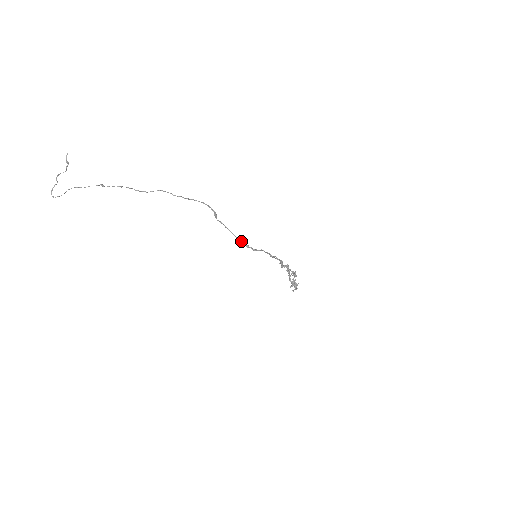
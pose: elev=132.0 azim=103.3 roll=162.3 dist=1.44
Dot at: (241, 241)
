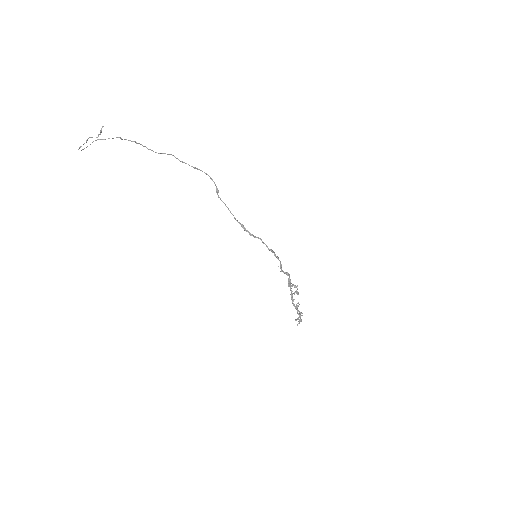
Dot at: (239, 222)
